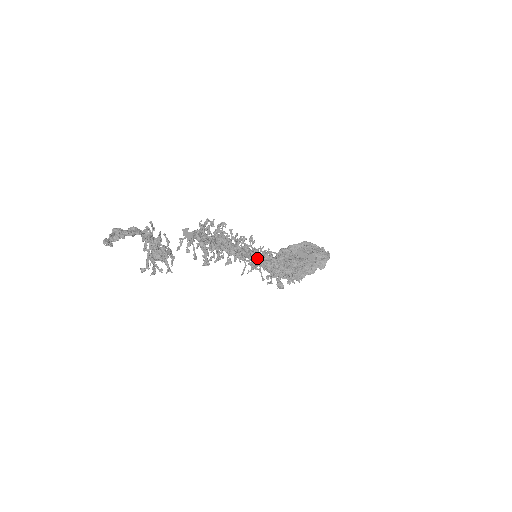
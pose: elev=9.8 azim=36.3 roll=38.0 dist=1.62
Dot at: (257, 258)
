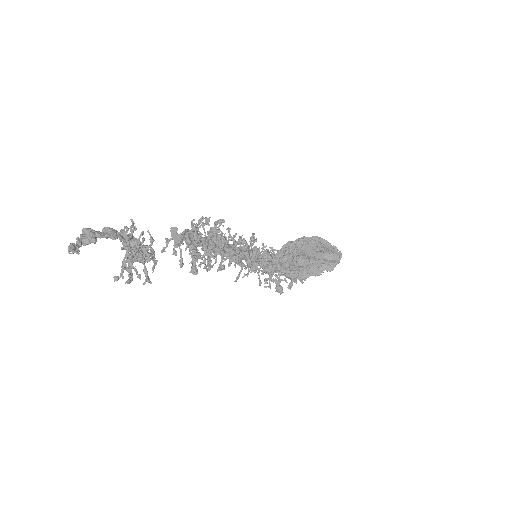
Dot at: (256, 261)
